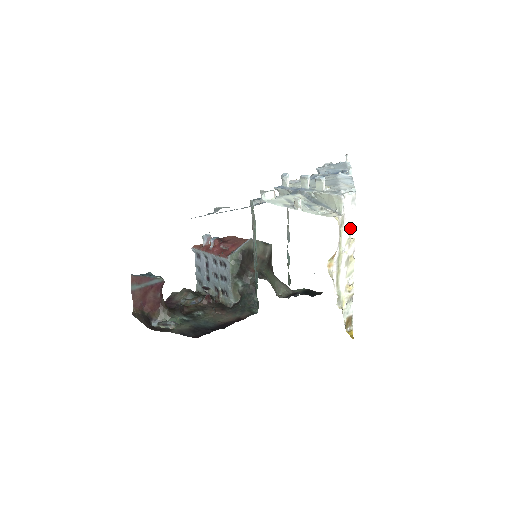
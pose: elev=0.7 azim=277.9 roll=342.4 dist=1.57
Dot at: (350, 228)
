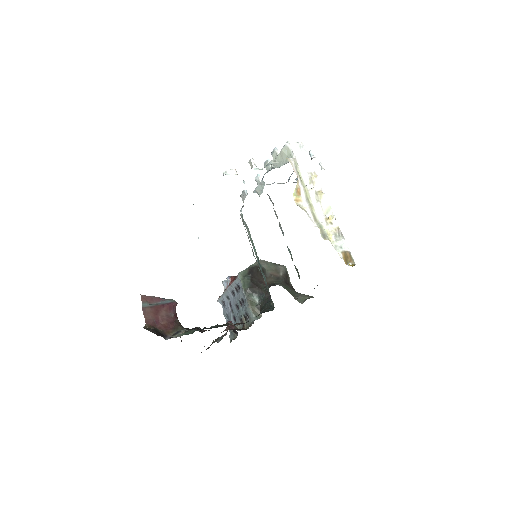
Dot at: (310, 172)
